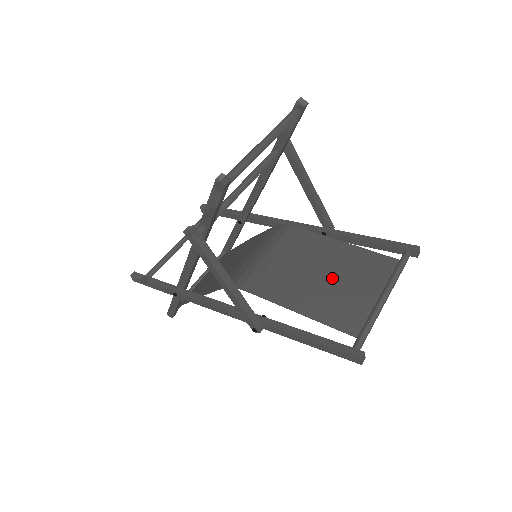
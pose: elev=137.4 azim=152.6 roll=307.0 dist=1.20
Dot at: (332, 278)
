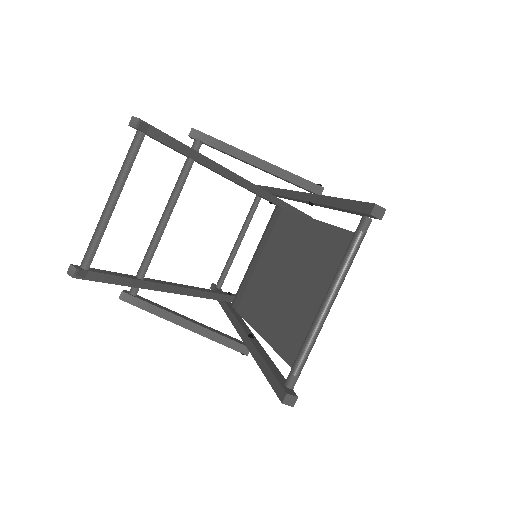
Dot at: (291, 280)
